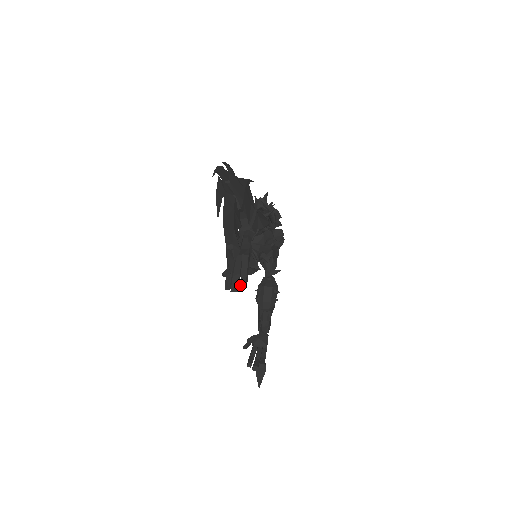
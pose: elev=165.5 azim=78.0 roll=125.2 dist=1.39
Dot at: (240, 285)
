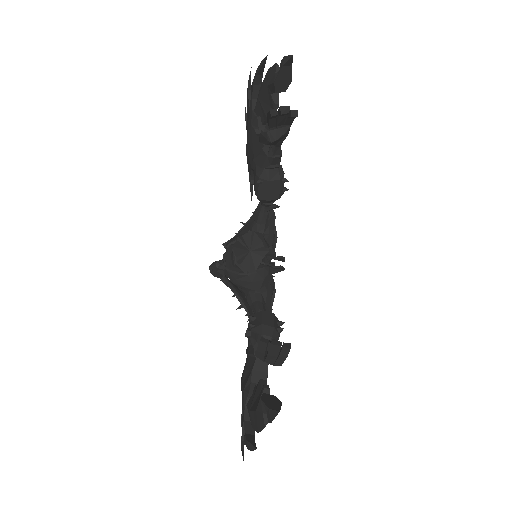
Dot at: (290, 110)
